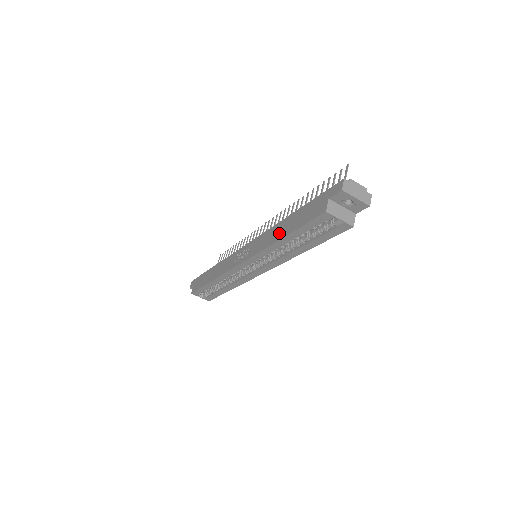
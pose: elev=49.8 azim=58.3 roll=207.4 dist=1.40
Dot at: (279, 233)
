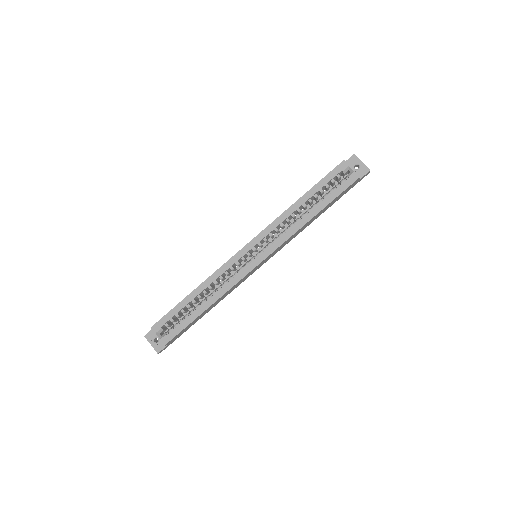
Dot at: occluded
